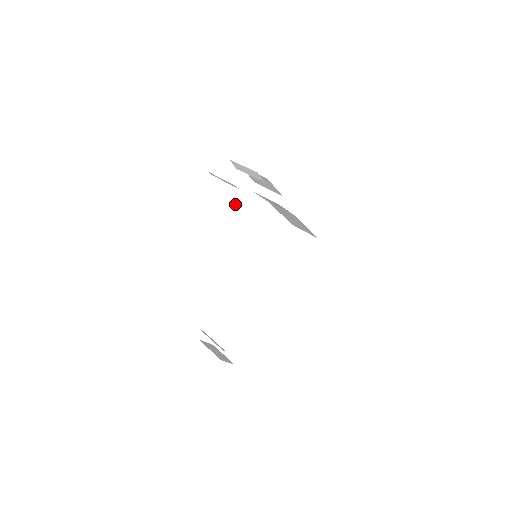
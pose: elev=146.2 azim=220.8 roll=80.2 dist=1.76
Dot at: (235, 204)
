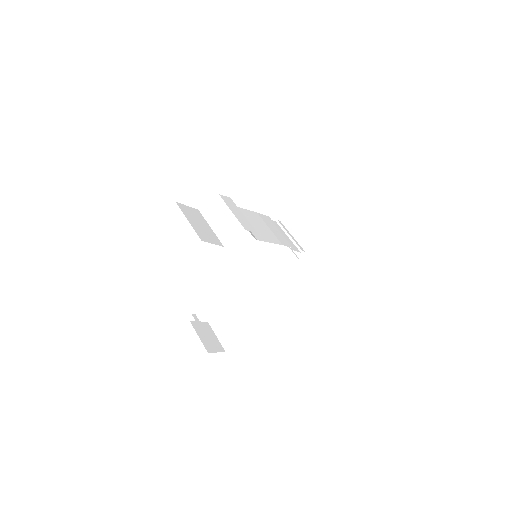
Dot at: (226, 217)
